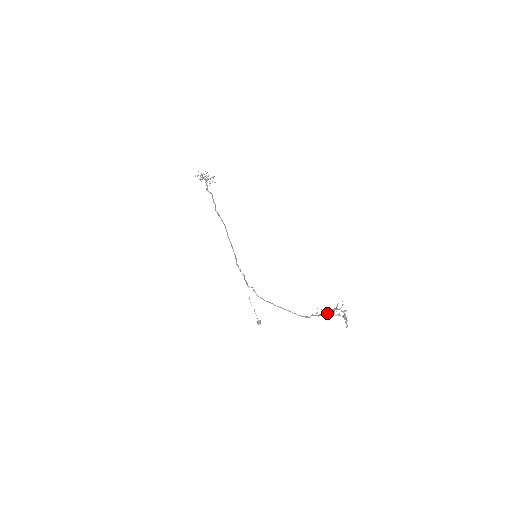
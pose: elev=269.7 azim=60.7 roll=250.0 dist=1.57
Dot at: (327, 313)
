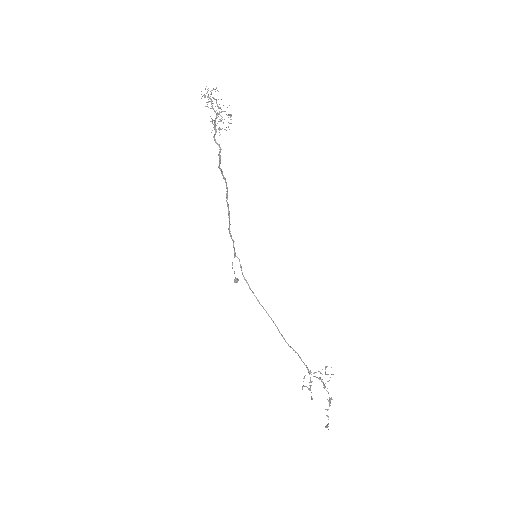
Dot at: occluded
